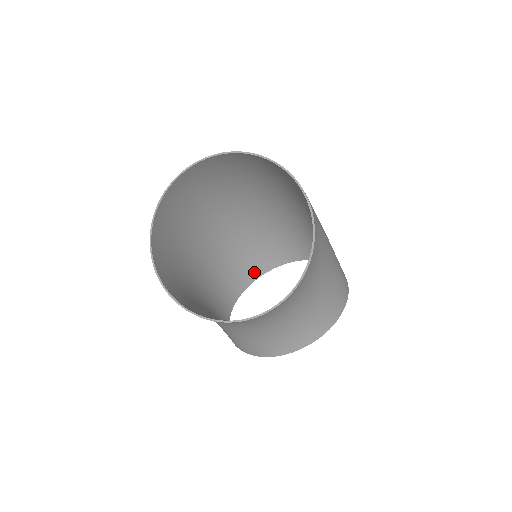
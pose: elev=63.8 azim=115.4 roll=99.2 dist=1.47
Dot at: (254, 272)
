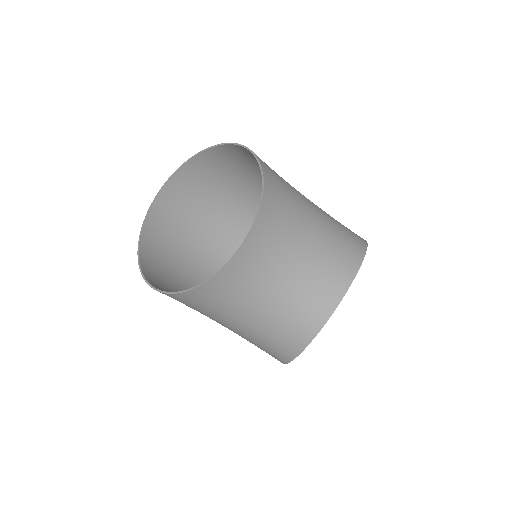
Dot at: occluded
